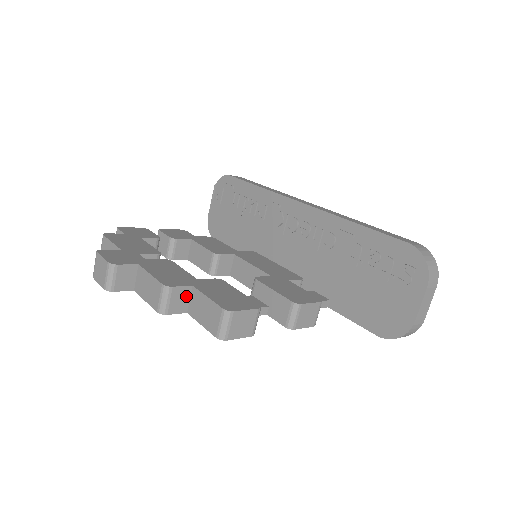
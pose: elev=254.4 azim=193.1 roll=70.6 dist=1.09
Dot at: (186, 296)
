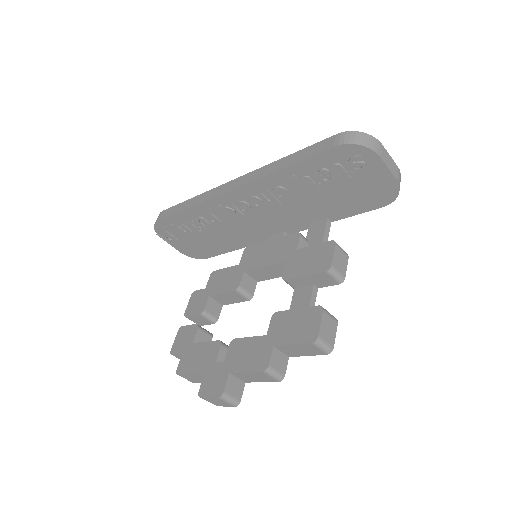
Dot at: (278, 354)
